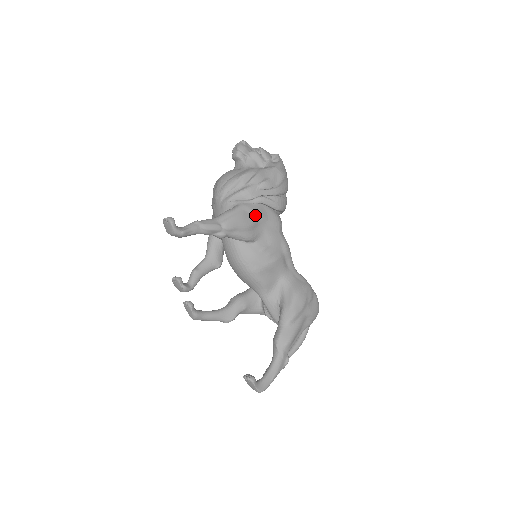
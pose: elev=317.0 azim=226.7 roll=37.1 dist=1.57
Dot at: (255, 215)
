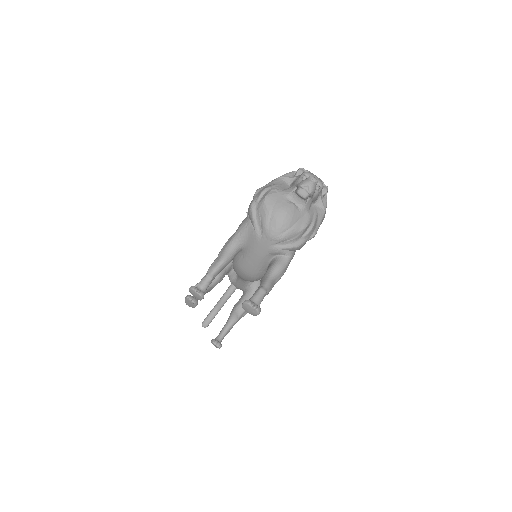
Dot at: occluded
